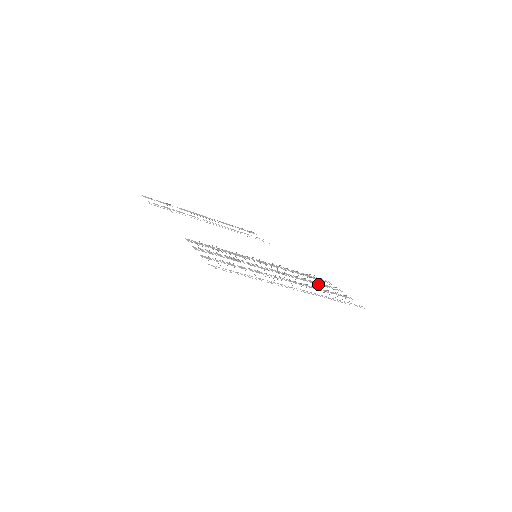
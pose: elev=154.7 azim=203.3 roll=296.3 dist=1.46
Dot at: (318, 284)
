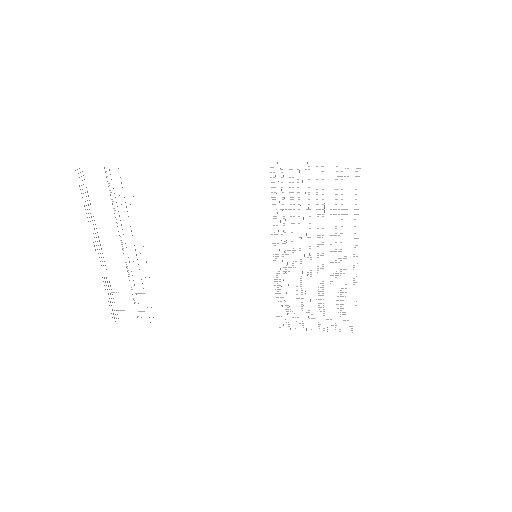
Dot at: occluded
